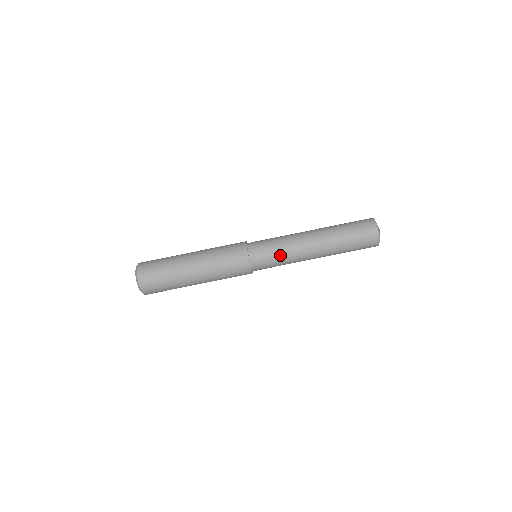
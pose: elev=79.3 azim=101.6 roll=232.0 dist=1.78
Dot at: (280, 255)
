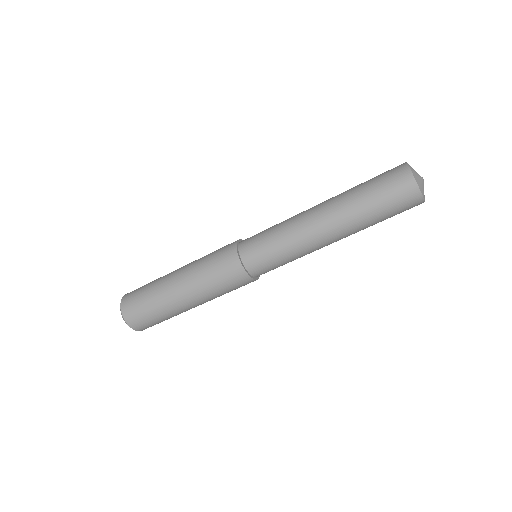
Dot at: (288, 260)
